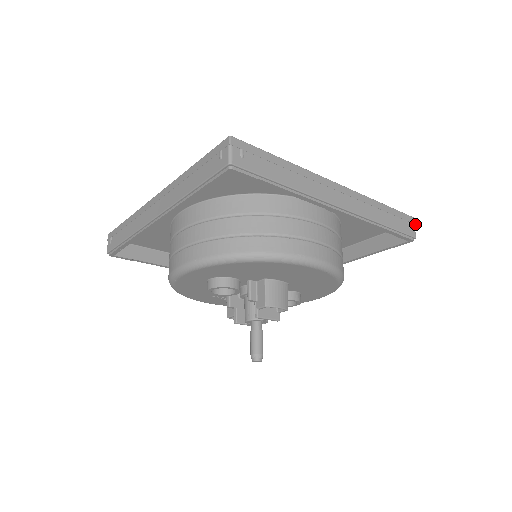
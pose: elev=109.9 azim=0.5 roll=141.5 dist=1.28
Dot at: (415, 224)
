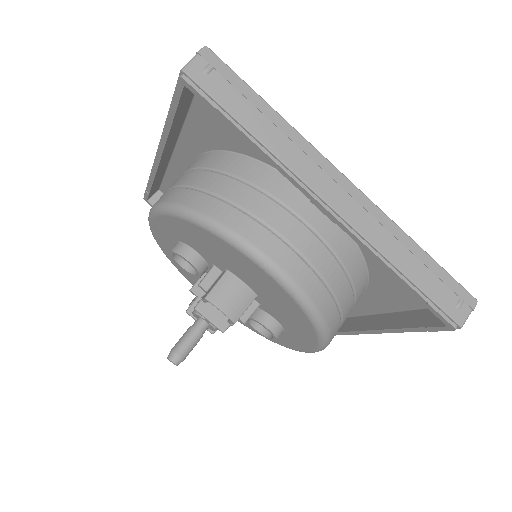
Dot at: (473, 309)
